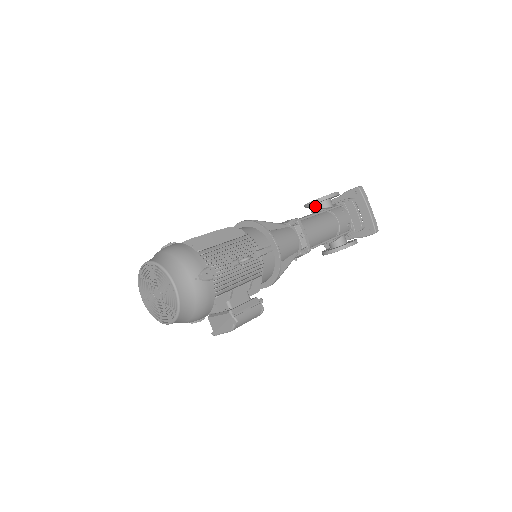
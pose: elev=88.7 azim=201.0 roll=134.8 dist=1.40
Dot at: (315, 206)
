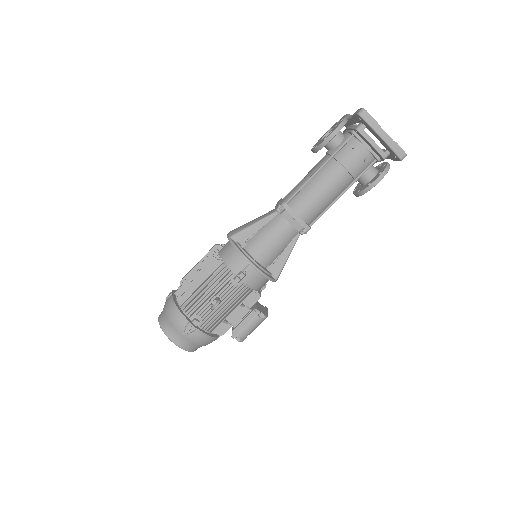
Dot at: occluded
